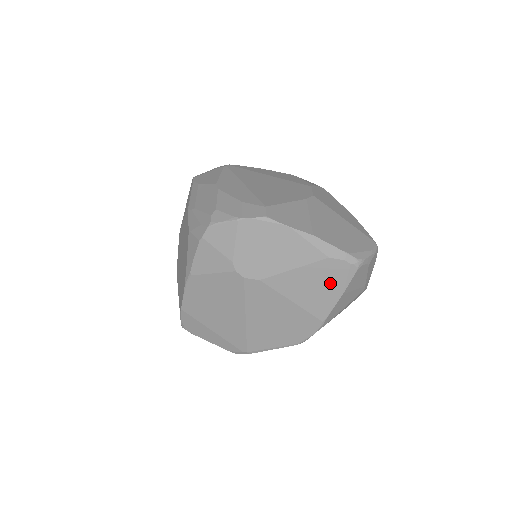
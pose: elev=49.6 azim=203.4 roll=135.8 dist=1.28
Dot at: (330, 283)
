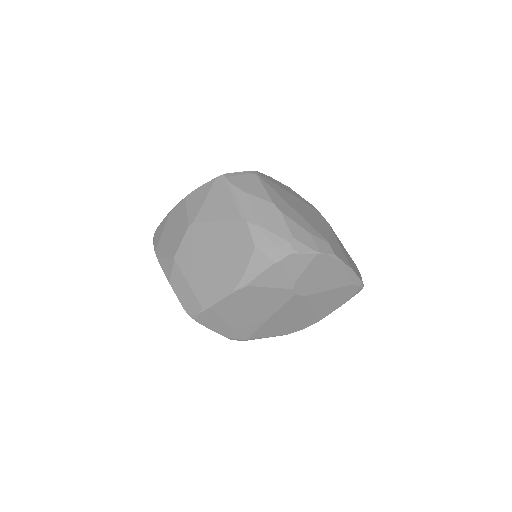
Dot at: (341, 299)
